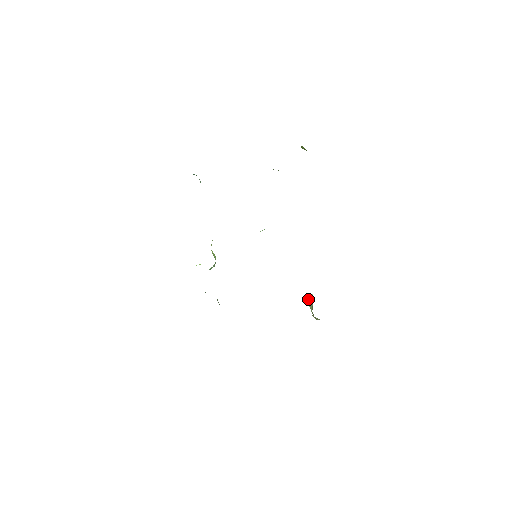
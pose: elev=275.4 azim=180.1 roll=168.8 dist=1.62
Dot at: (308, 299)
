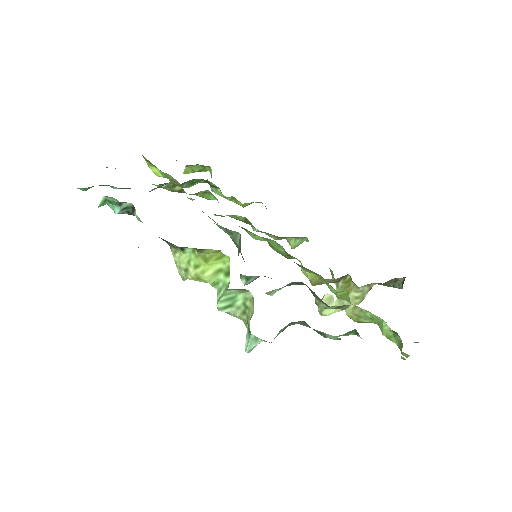
Dot at: occluded
